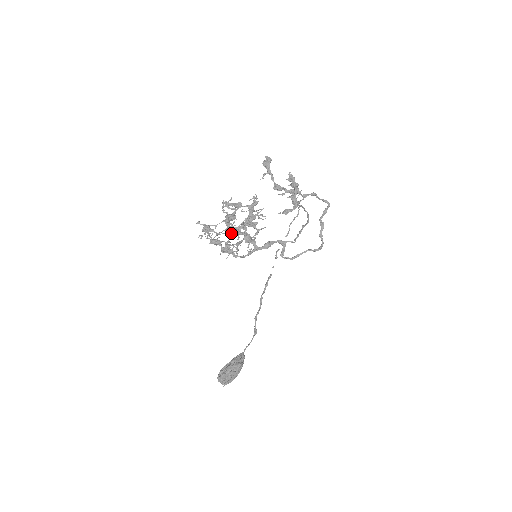
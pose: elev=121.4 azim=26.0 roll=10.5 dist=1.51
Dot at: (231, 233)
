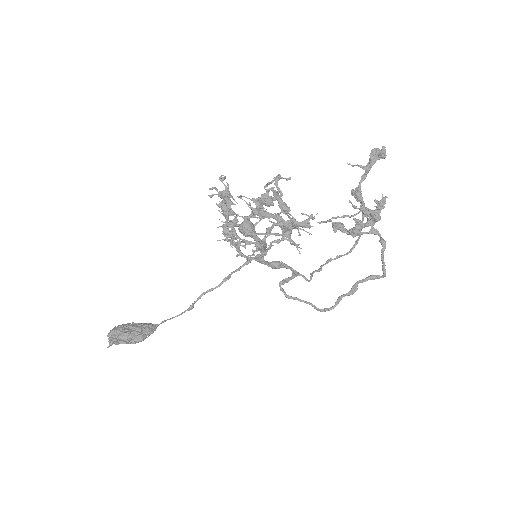
Dot at: (245, 233)
